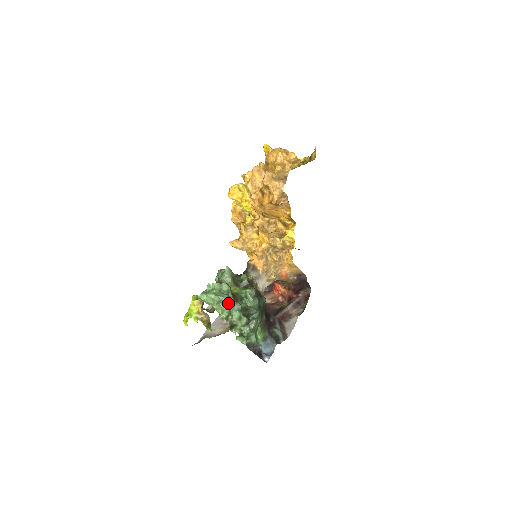
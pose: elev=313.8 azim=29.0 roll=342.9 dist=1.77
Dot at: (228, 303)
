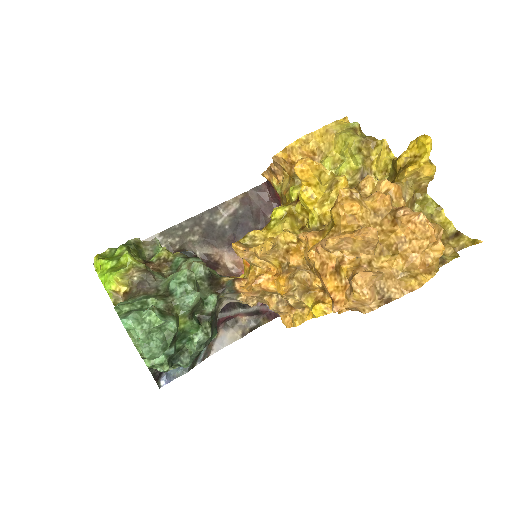
Dot at: (157, 356)
